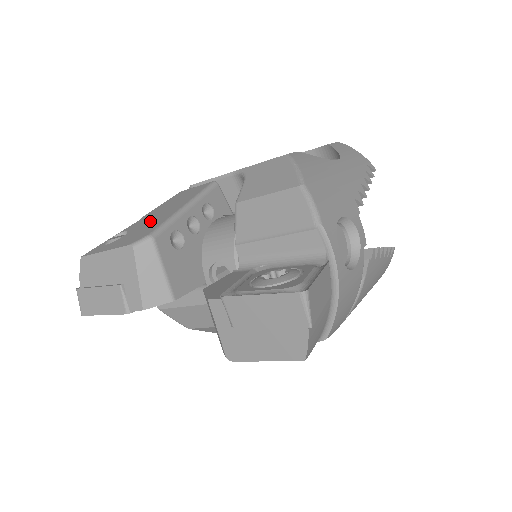
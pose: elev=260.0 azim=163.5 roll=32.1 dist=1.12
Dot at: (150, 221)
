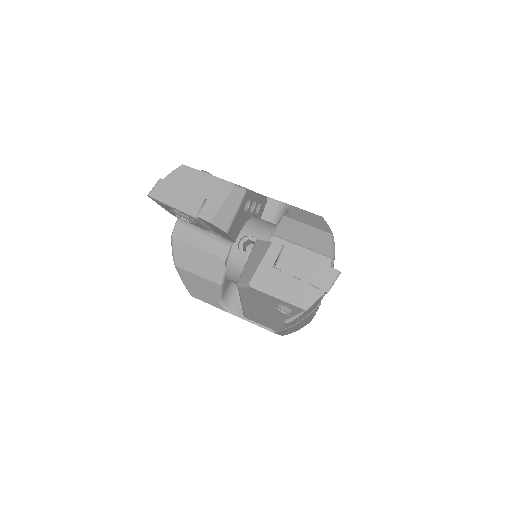
Dot at: occluded
